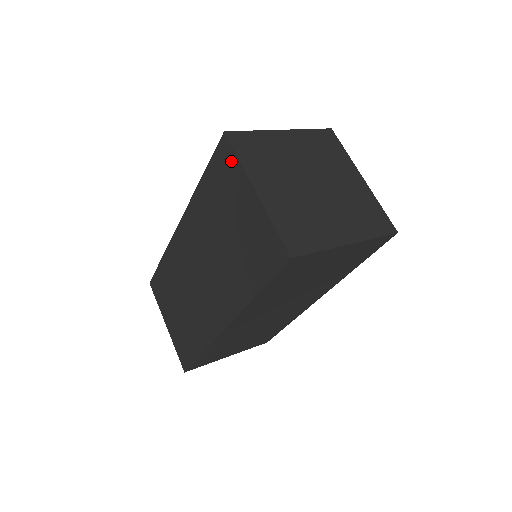
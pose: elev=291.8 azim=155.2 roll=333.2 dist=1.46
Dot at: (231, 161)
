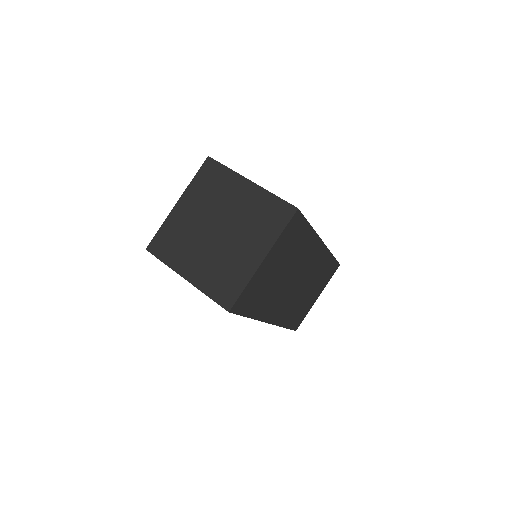
Dot at: occluded
